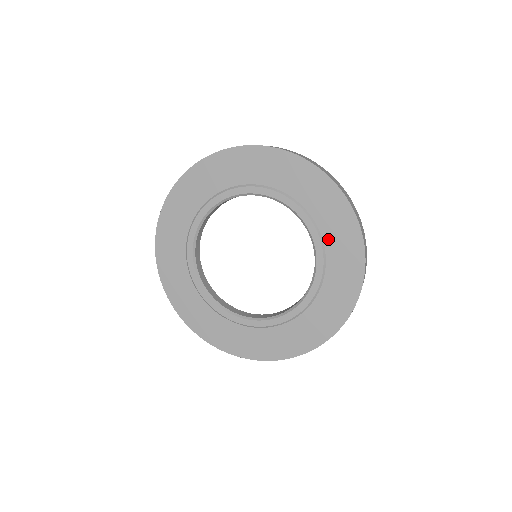
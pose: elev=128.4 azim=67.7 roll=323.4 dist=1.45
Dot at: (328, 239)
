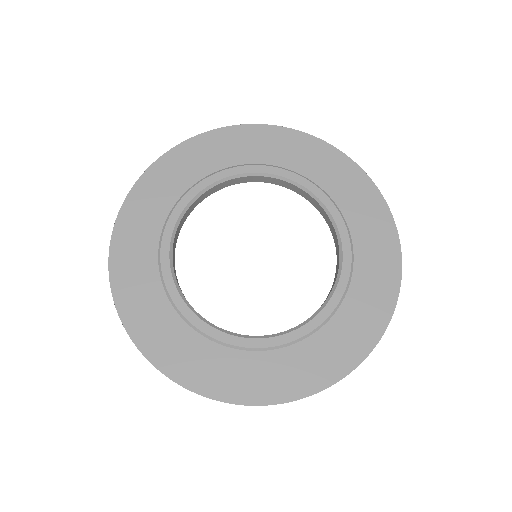
Dot at: (338, 197)
